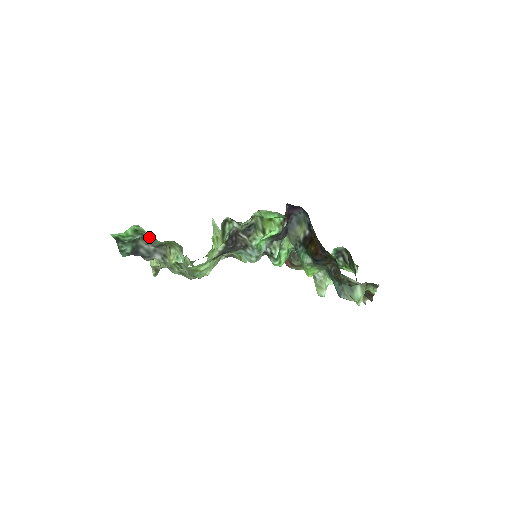
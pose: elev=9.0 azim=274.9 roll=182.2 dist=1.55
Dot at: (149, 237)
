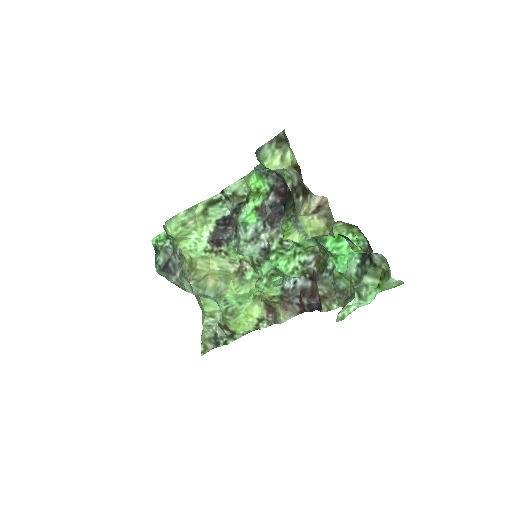
Dot at: (174, 241)
